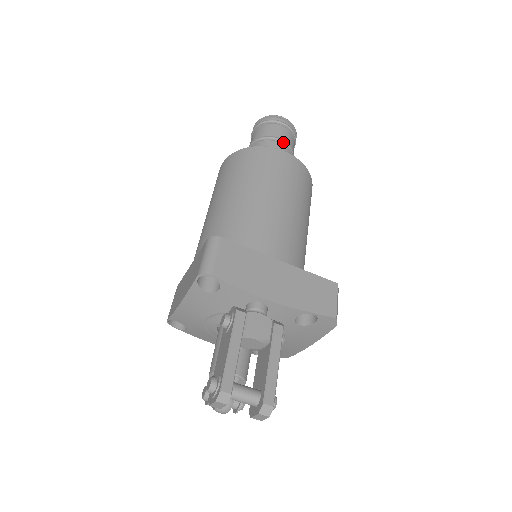
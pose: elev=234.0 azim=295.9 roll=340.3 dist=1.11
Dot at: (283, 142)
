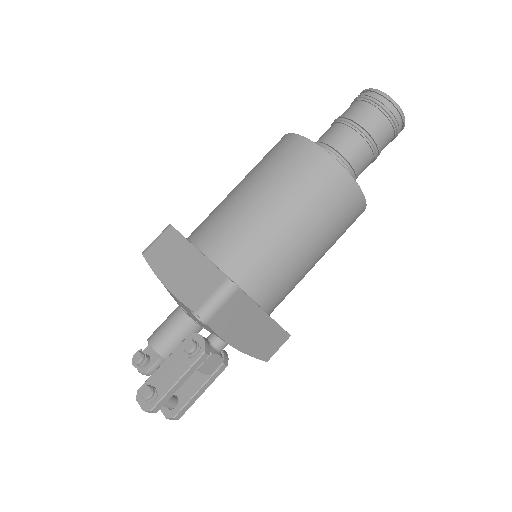
Dot at: (376, 153)
